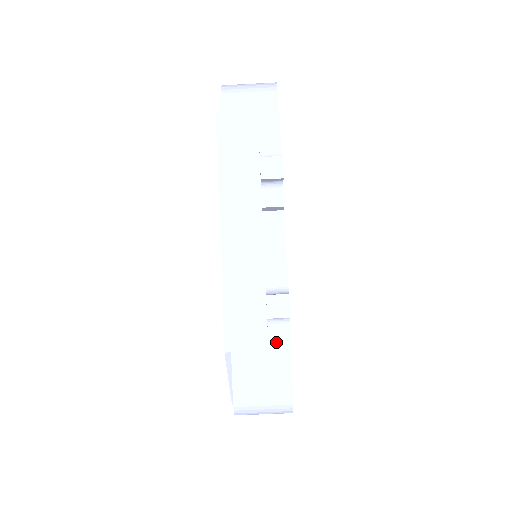
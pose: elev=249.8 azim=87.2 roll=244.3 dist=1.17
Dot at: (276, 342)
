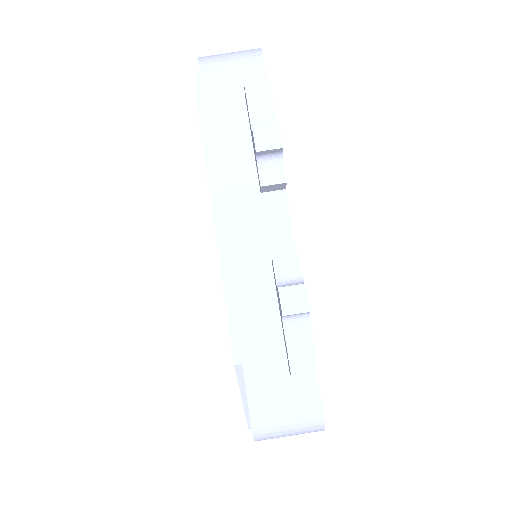
Dot at: (296, 344)
